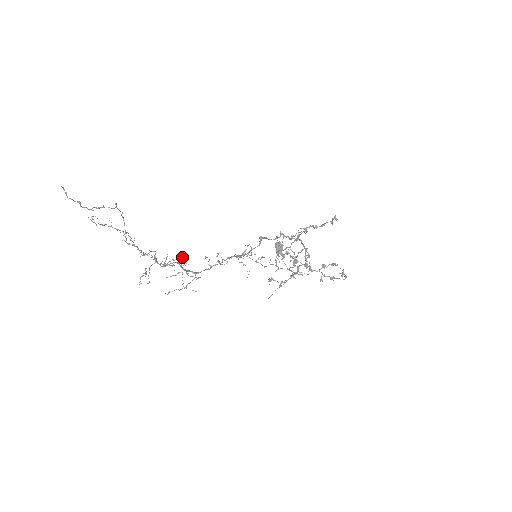
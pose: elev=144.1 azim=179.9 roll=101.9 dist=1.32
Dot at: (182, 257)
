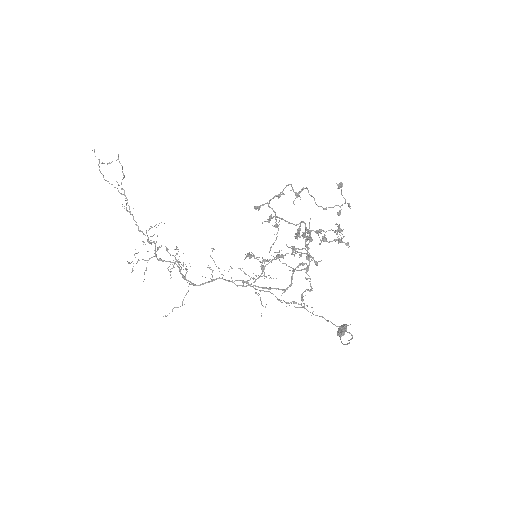
Dot at: (178, 251)
